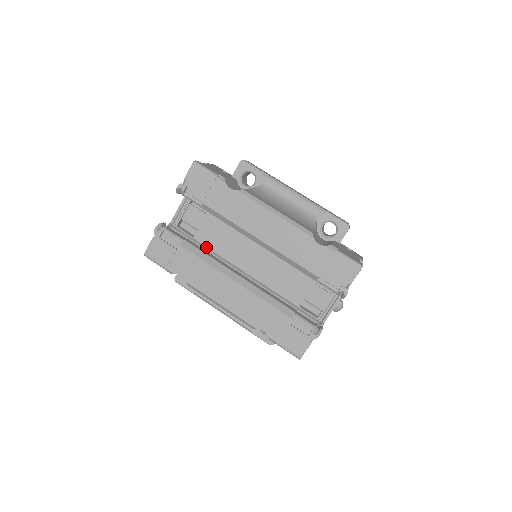
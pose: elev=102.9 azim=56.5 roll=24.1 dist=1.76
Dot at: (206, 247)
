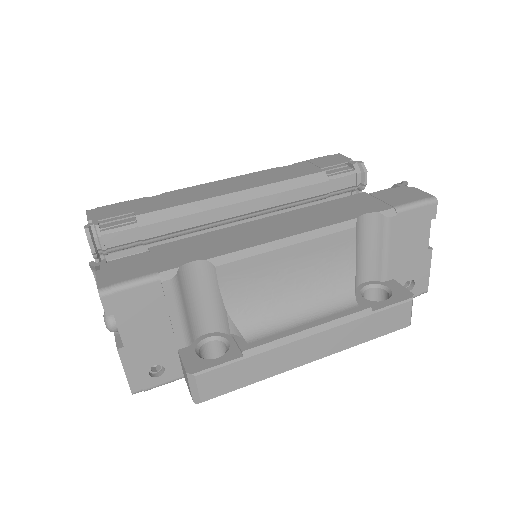
Dot at: occluded
